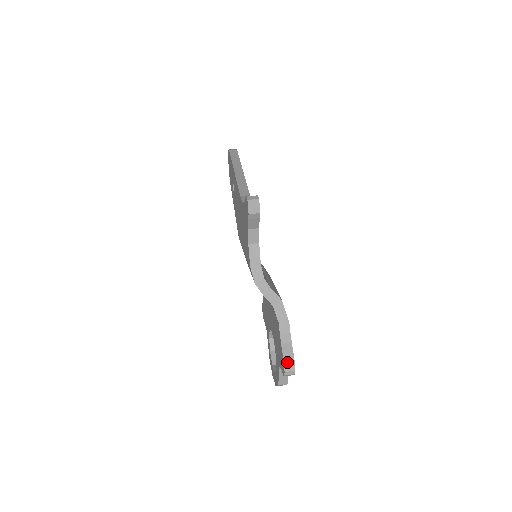
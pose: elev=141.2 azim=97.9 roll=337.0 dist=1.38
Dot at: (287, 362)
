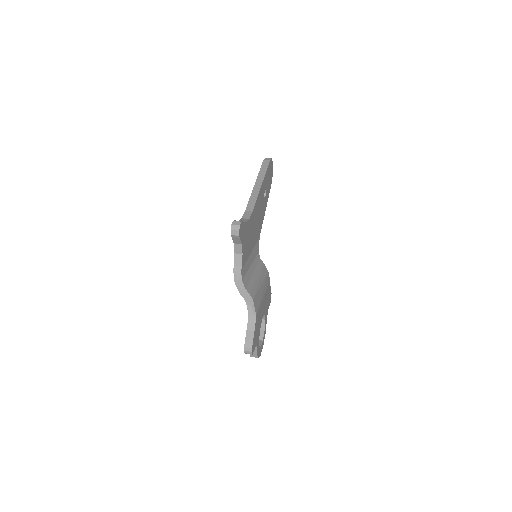
Dot at: (247, 344)
